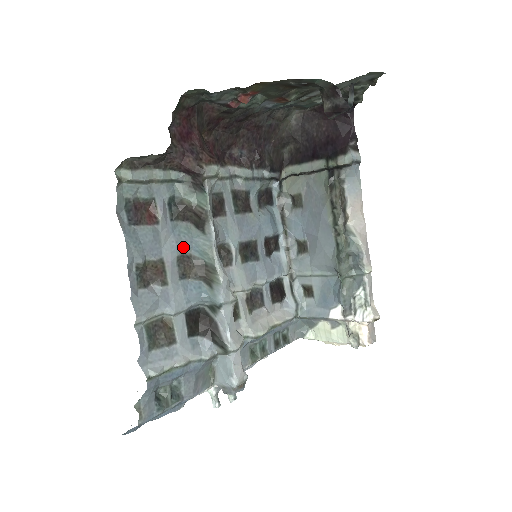
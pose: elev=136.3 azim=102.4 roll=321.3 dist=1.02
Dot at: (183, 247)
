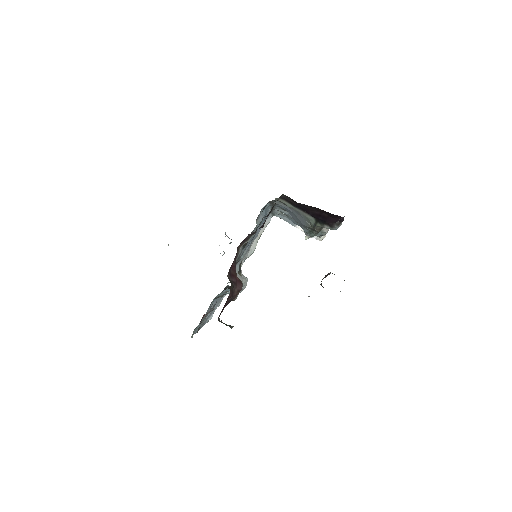
Dot at: occluded
